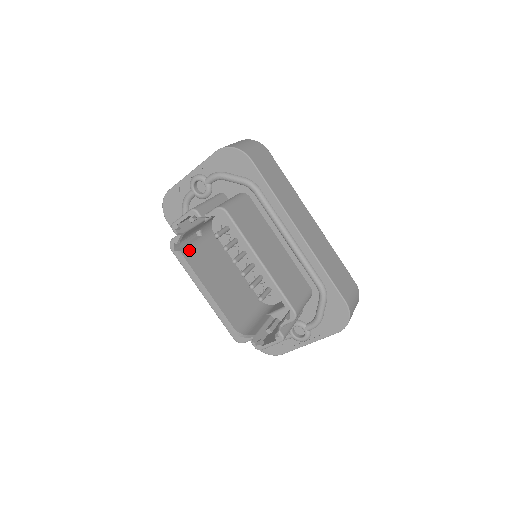
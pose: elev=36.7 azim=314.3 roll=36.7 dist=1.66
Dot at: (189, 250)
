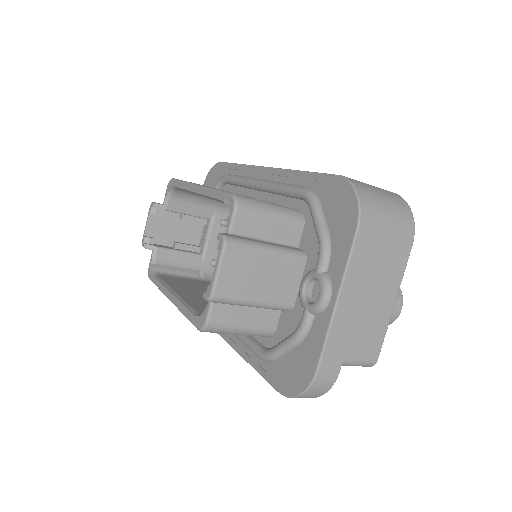
Dot at: (173, 277)
